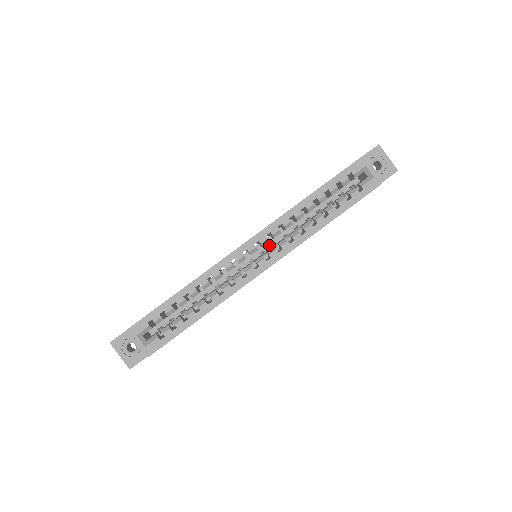
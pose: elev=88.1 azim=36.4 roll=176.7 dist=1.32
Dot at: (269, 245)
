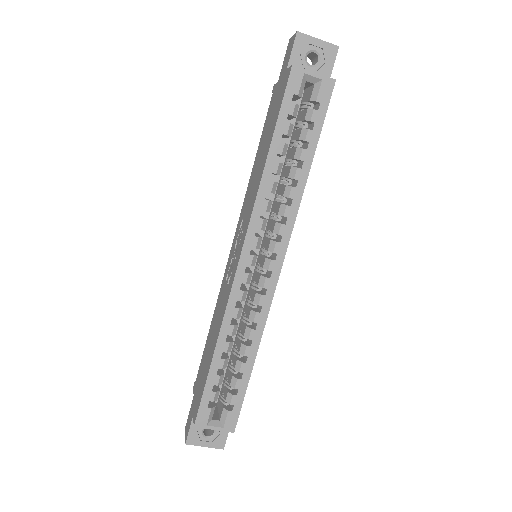
Dot at: (260, 234)
